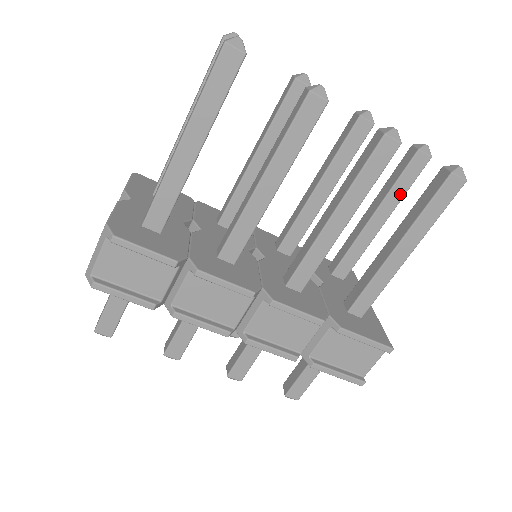
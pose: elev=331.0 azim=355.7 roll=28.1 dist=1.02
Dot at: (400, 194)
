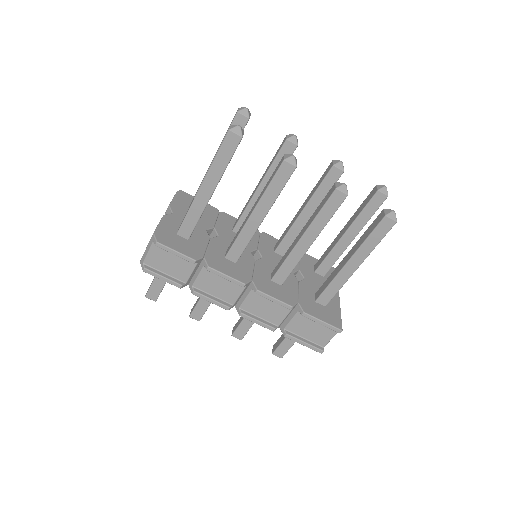
Dot at: (365, 220)
